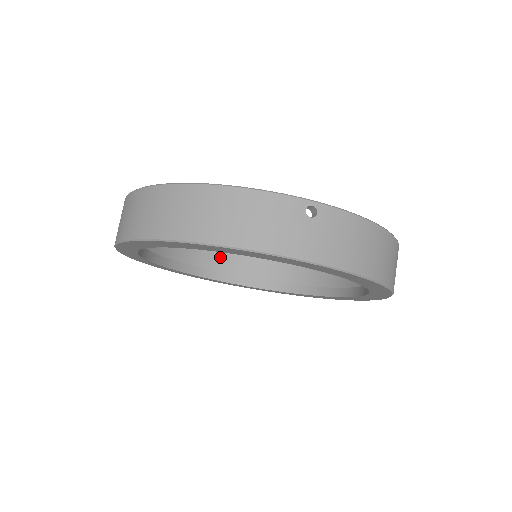
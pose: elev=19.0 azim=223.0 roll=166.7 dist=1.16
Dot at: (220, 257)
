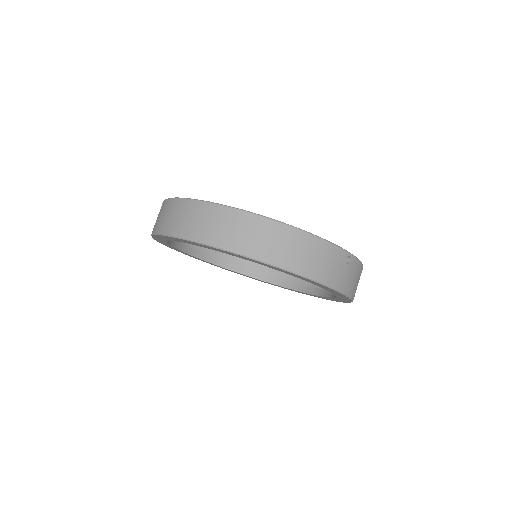
Dot at: occluded
